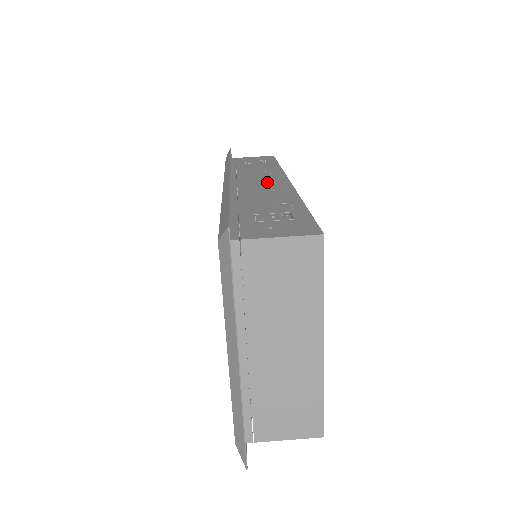
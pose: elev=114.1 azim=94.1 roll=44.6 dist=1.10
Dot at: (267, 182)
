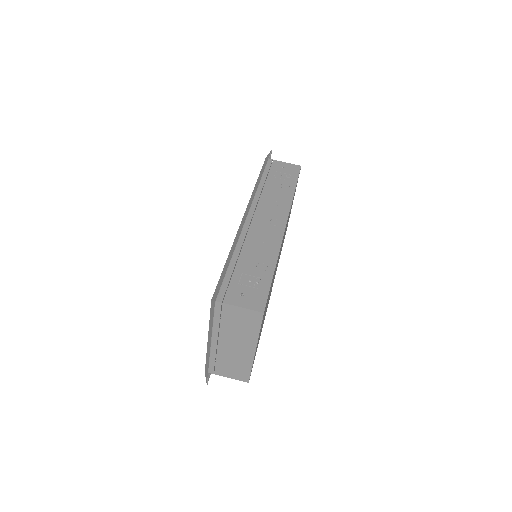
Dot at: (271, 223)
